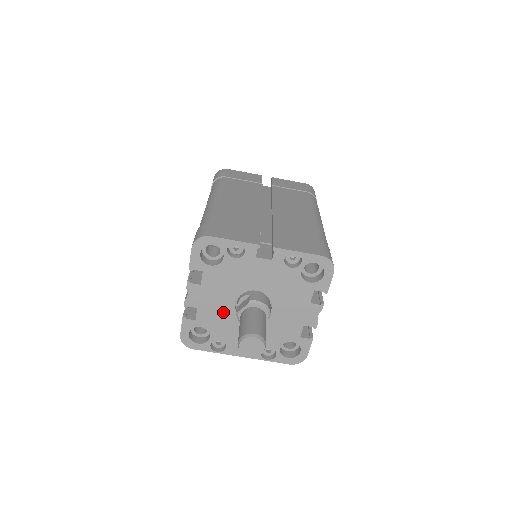
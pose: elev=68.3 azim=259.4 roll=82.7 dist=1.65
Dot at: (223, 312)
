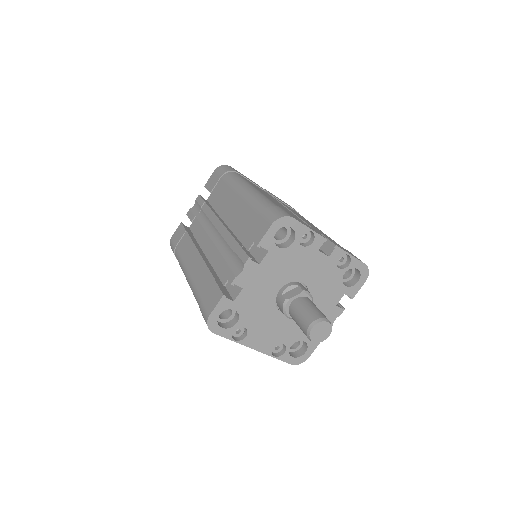
Dot at: (263, 298)
